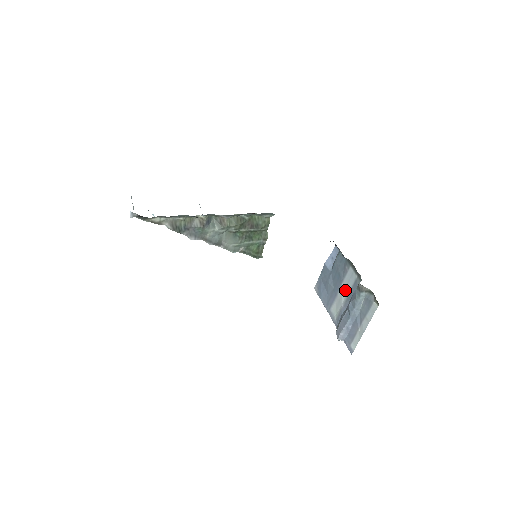
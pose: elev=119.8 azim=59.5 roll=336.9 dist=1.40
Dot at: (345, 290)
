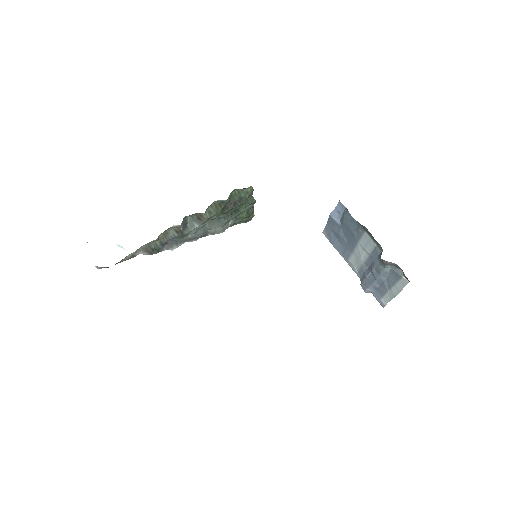
Dot at: (363, 251)
